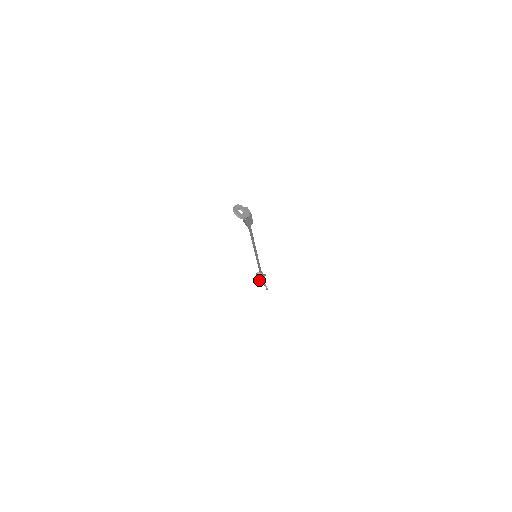
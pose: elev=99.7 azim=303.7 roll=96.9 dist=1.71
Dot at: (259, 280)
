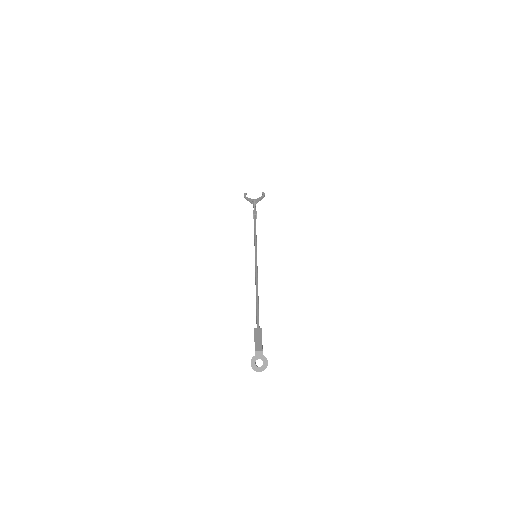
Dot at: occluded
